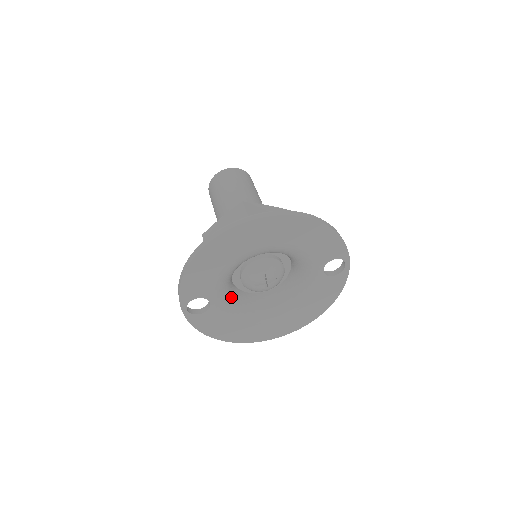
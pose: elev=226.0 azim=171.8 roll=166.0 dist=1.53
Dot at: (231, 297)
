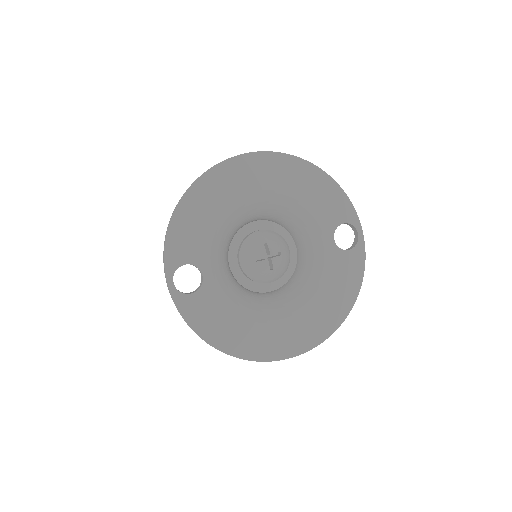
Dot at: (229, 278)
